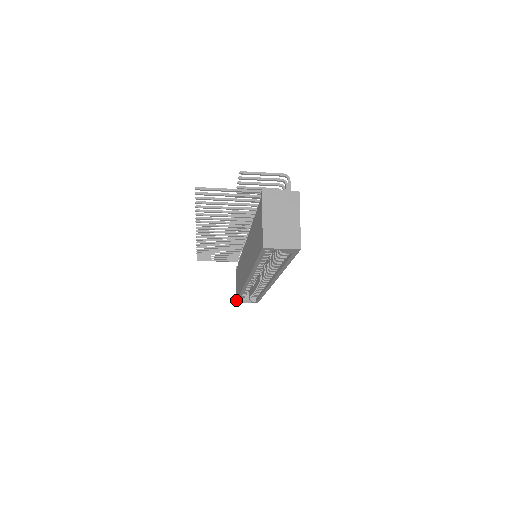
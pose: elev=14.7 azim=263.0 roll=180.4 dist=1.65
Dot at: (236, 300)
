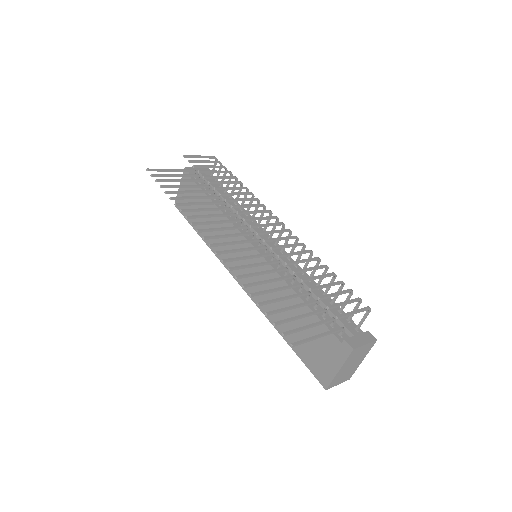
Dot at: occluded
